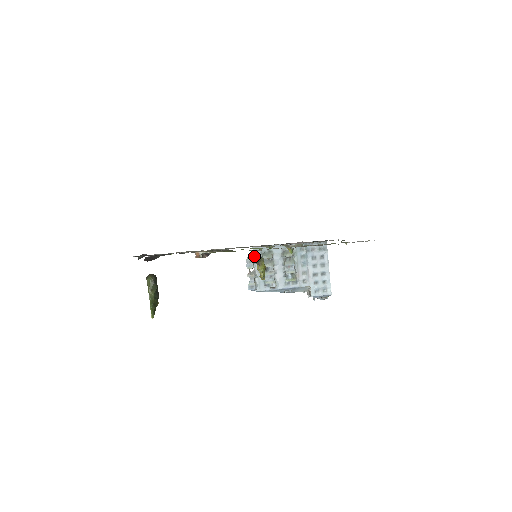
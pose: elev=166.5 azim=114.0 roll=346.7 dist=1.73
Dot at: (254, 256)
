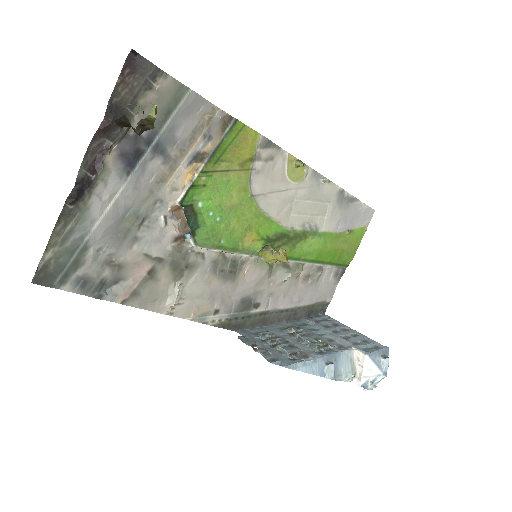
Dot at: occluded
